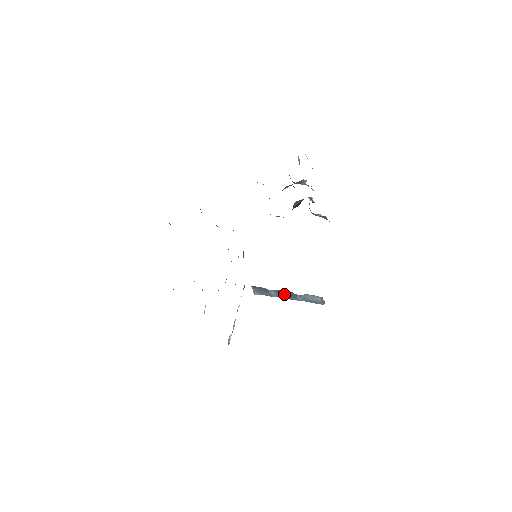
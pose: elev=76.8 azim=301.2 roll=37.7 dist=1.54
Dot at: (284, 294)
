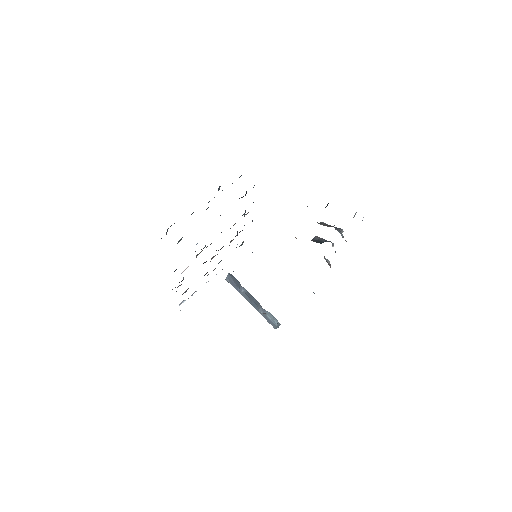
Dot at: (251, 298)
